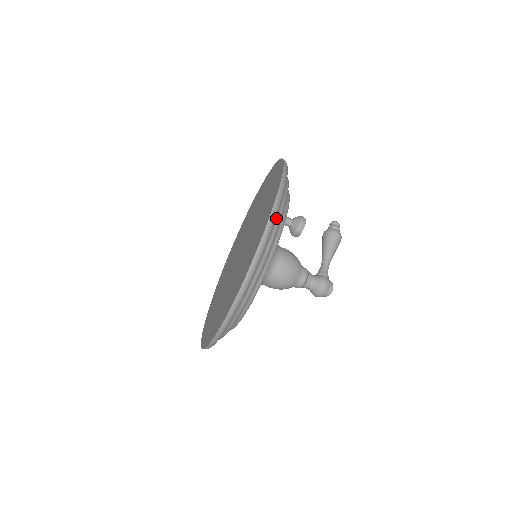
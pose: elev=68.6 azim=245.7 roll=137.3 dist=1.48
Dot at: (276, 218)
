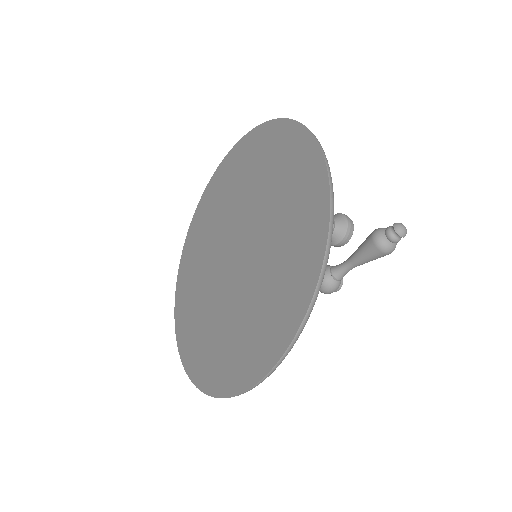
Dot at: occluded
